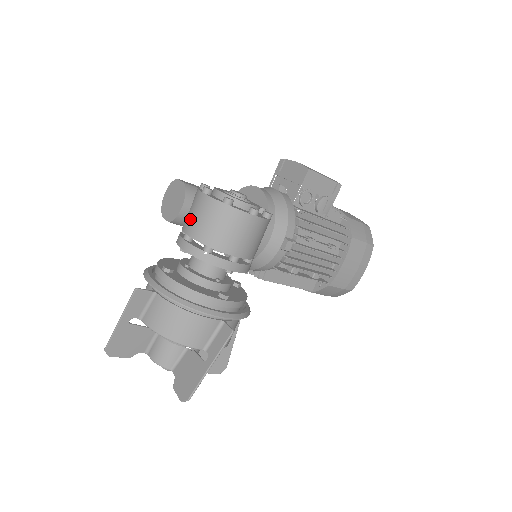
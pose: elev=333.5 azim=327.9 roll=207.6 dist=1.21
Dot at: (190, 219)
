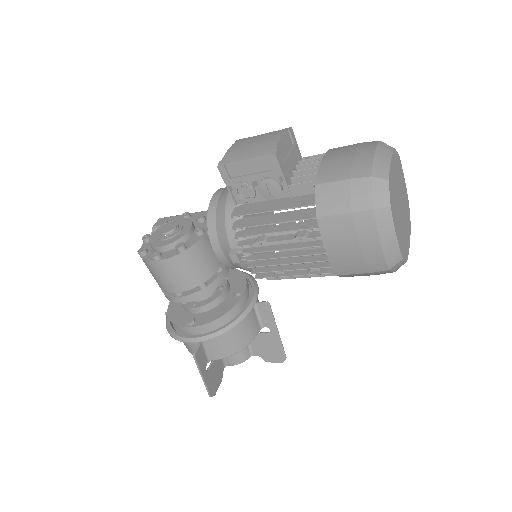
Dot at: occluded
